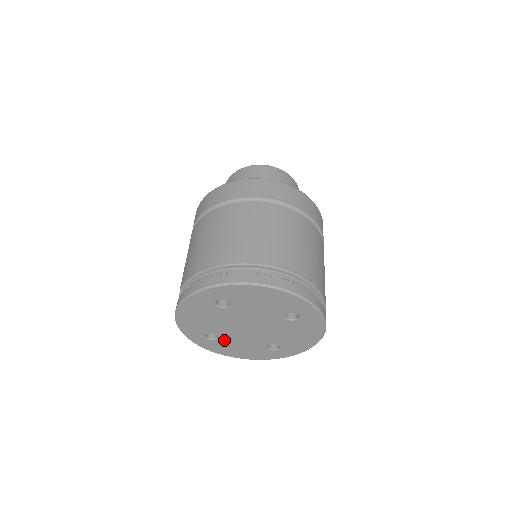
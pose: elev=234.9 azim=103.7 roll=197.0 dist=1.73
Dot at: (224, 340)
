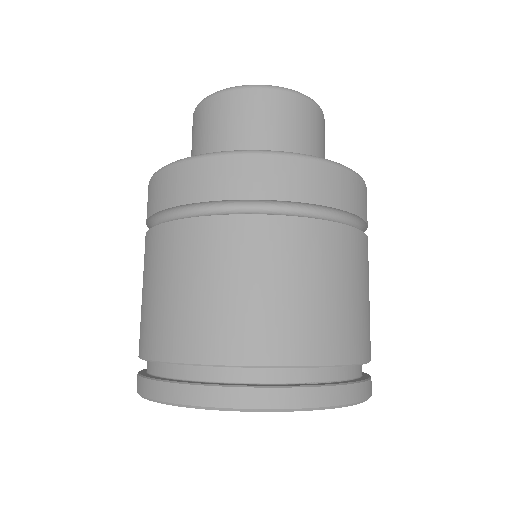
Dot at: occluded
